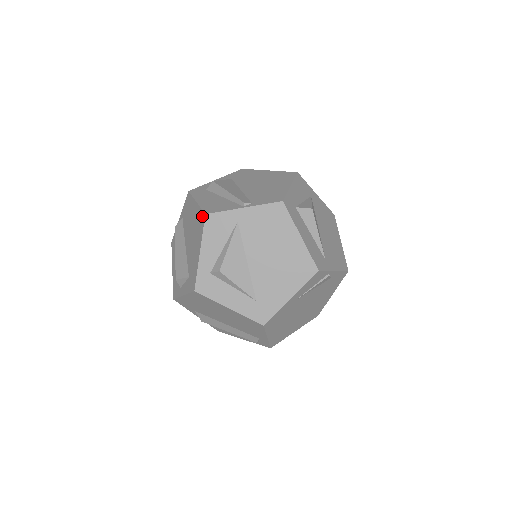
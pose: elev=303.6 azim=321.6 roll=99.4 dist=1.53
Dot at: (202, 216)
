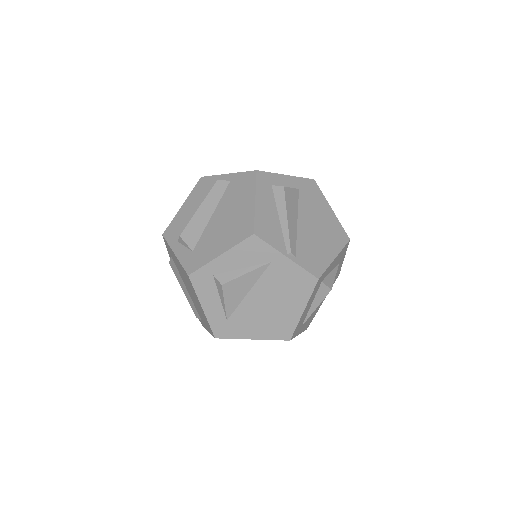
Dot at: (249, 229)
